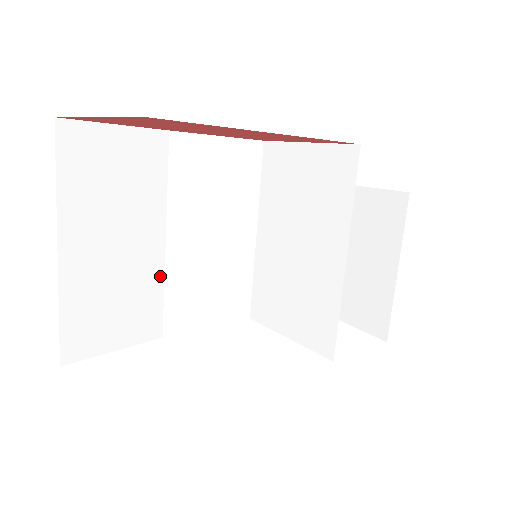
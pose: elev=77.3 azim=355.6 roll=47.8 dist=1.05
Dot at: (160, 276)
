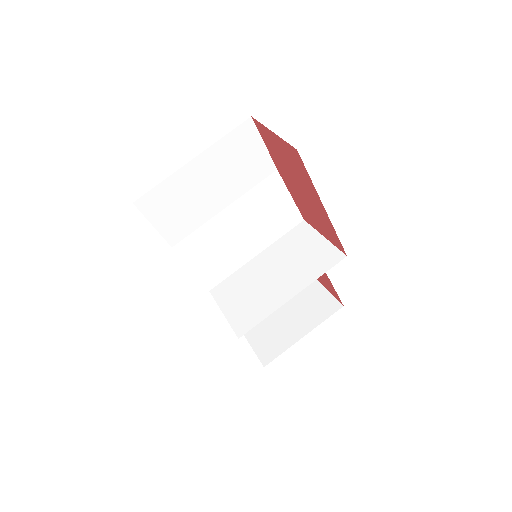
Dot at: (205, 220)
